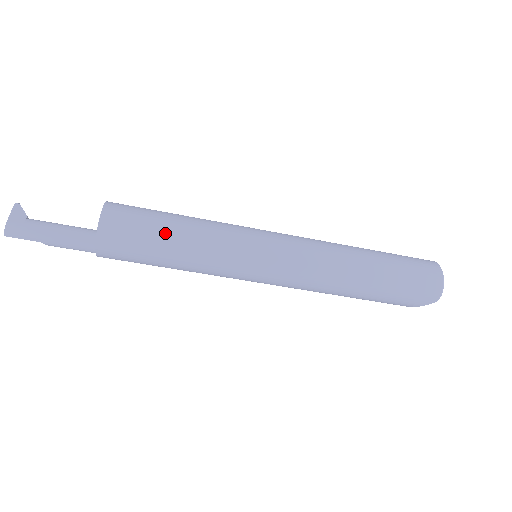
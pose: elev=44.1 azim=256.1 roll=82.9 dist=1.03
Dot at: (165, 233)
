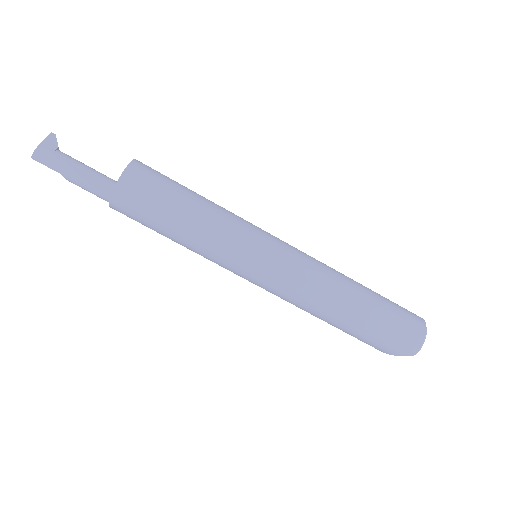
Dot at: (179, 204)
